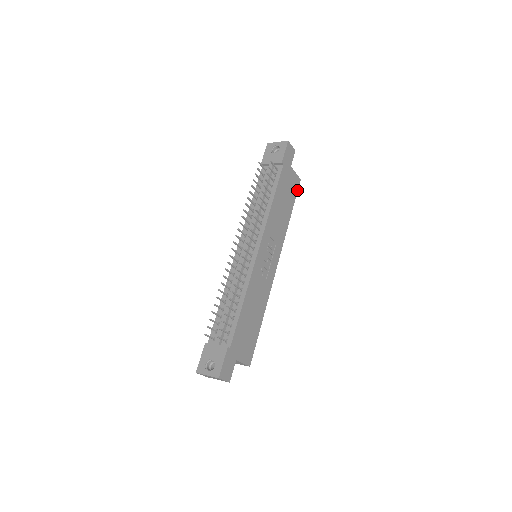
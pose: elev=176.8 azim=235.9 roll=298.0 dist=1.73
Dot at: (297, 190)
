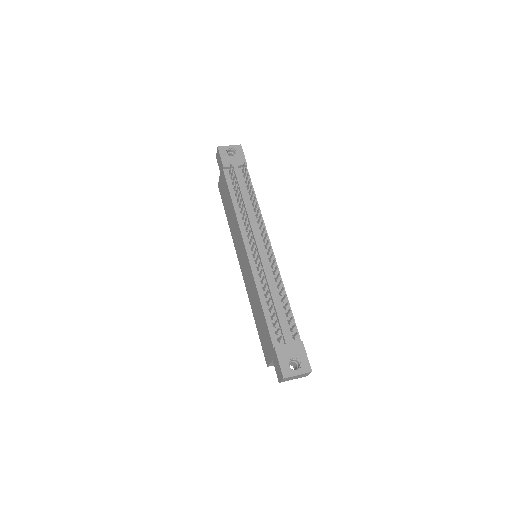
Dot at: occluded
